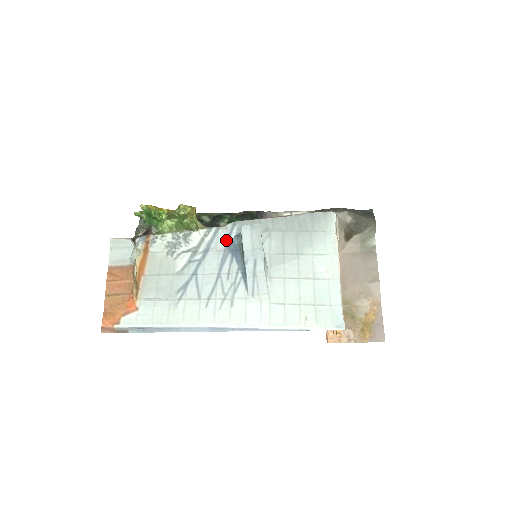
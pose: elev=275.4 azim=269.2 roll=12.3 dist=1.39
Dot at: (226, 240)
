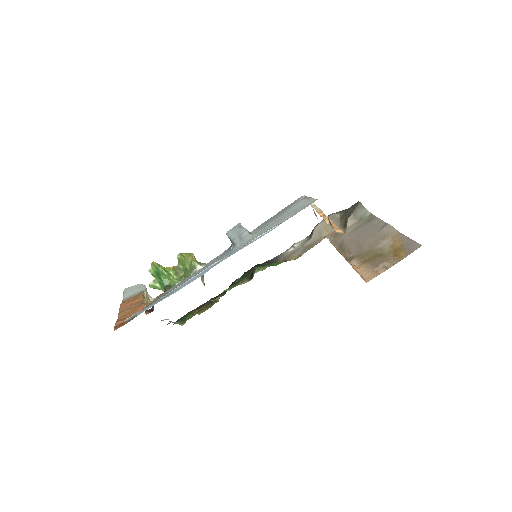
Dot at: (222, 254)
